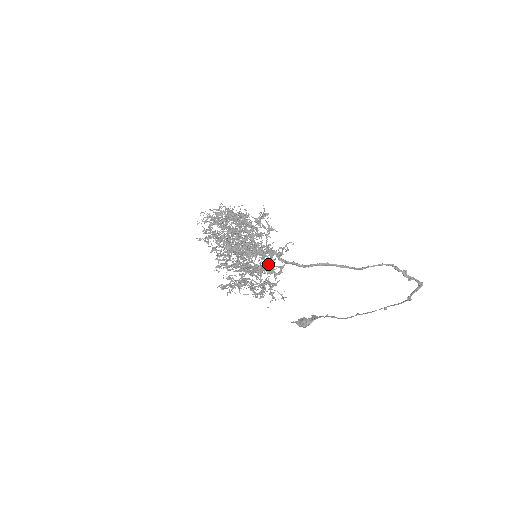
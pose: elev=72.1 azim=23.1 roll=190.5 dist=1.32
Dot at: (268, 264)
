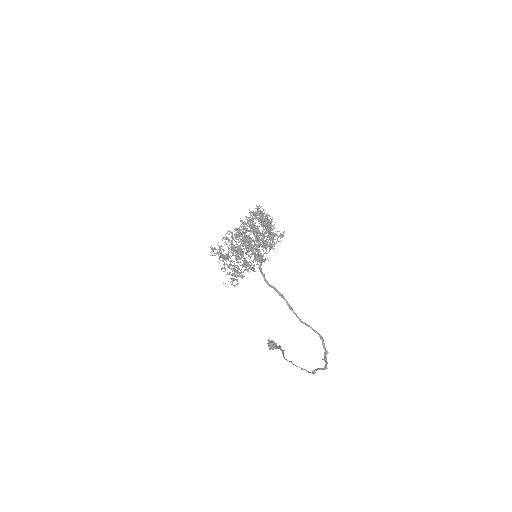
Dot at: occluded
